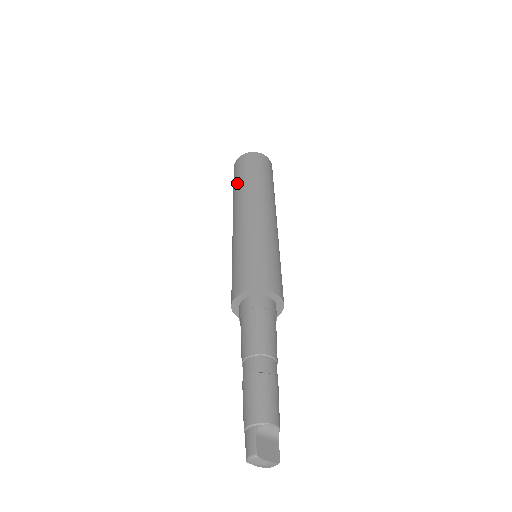
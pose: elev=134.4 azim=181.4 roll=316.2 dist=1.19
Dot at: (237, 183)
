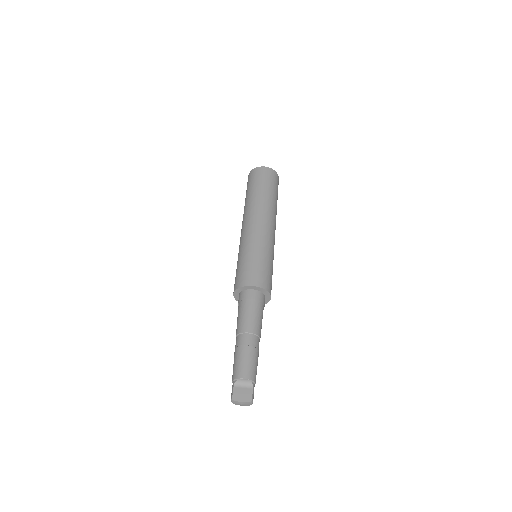
Dot at: occluded
